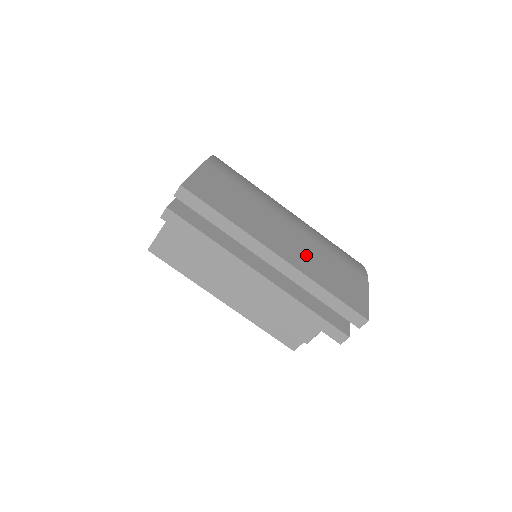
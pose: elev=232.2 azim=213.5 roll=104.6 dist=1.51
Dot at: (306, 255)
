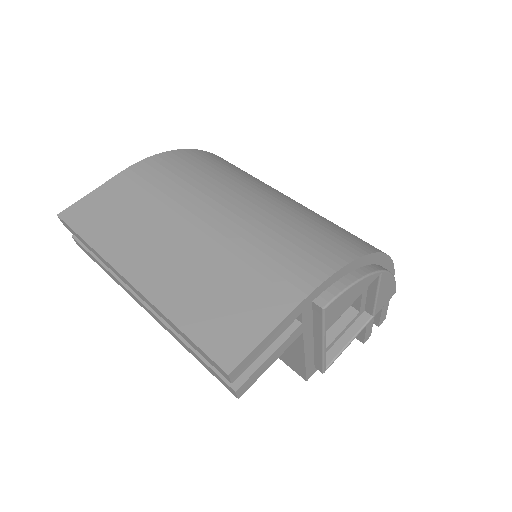
Dot at: (186, 273)
